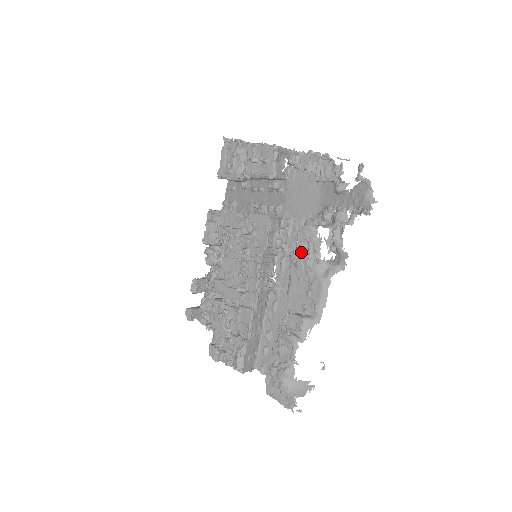
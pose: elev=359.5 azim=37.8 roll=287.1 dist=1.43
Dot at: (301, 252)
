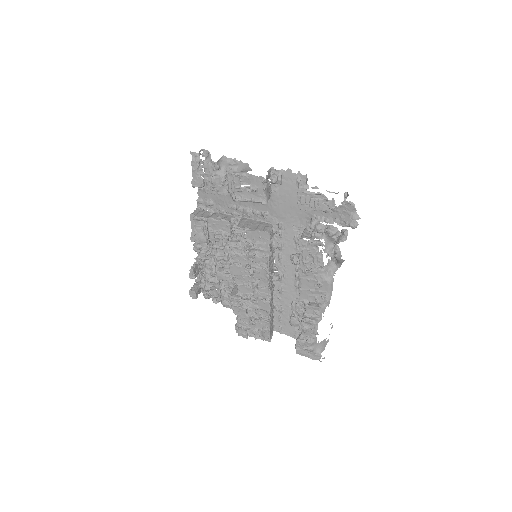
Dot at: (307, 264)
